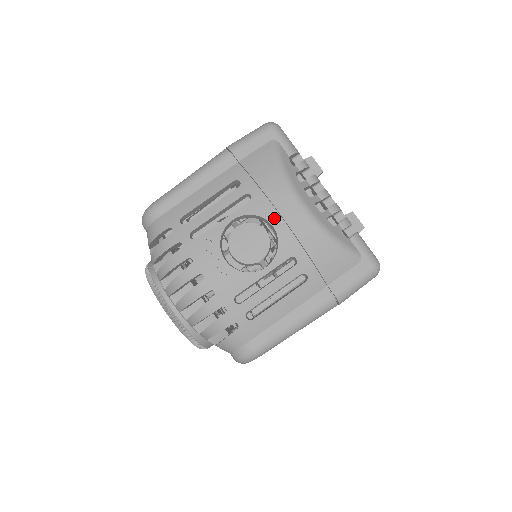
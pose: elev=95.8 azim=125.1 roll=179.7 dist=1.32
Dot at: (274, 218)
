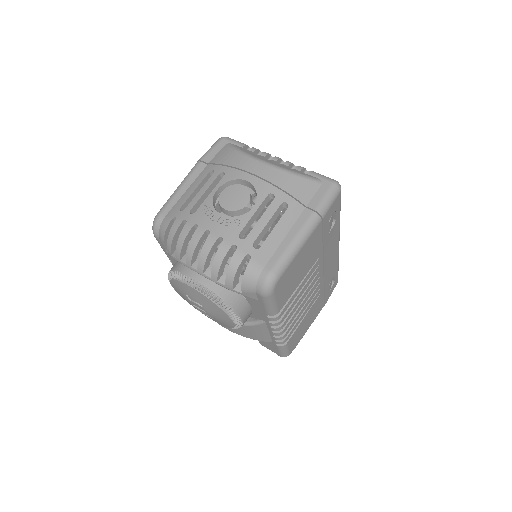
Dot at: (245, 176)
